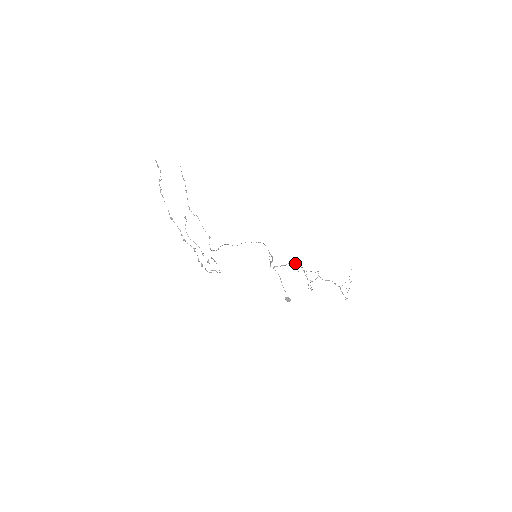
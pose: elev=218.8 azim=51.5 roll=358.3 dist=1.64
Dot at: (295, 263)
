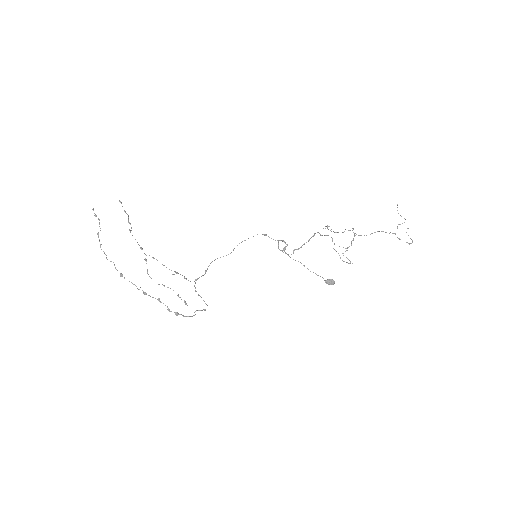
Dot at: occluded
